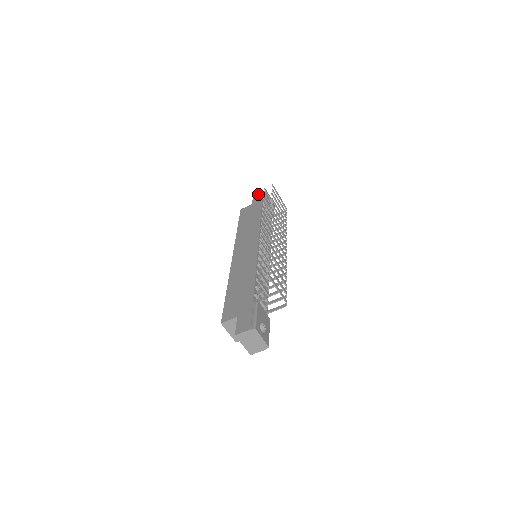
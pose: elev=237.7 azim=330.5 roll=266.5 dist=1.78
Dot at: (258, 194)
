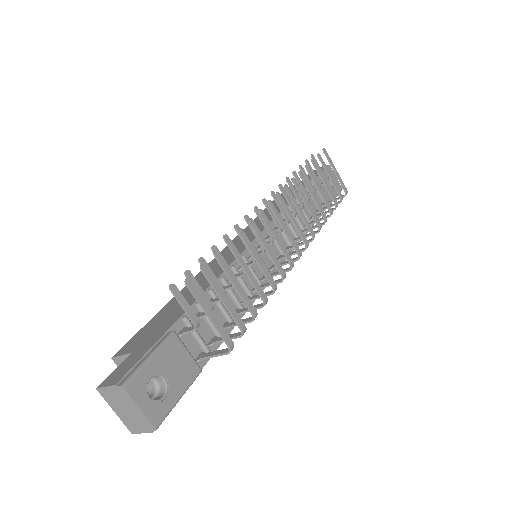
Dot at: occluded
